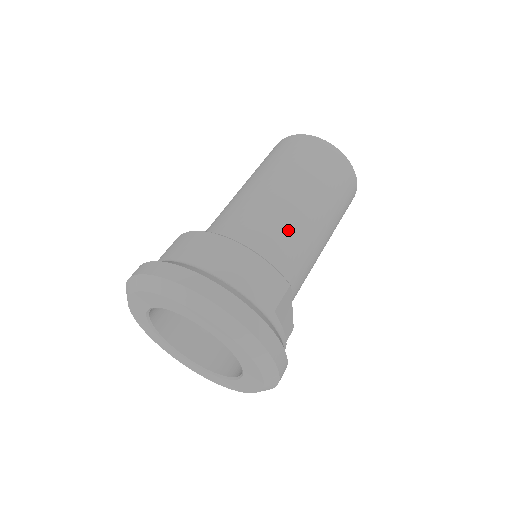
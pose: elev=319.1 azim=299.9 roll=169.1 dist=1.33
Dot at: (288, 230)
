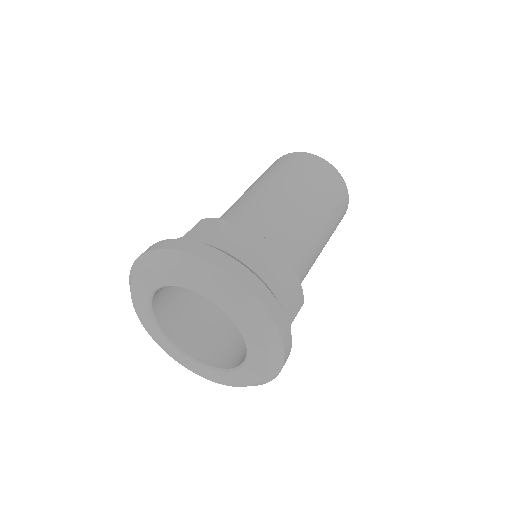
Dot at: (306, 249)
